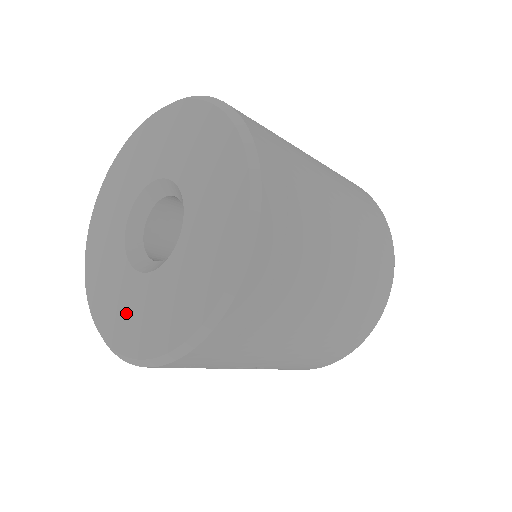
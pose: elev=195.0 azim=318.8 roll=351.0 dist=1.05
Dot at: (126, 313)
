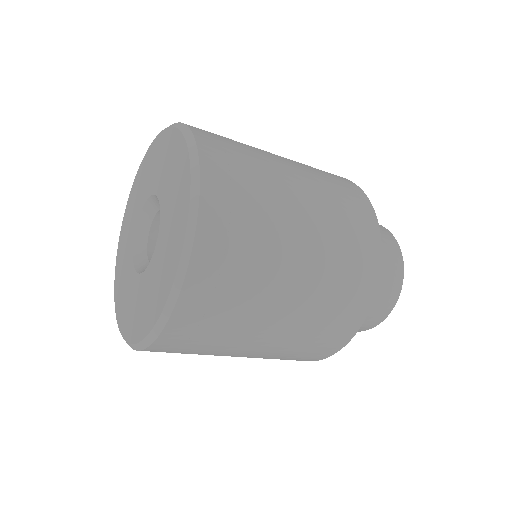
Dot at: (124, 295)
